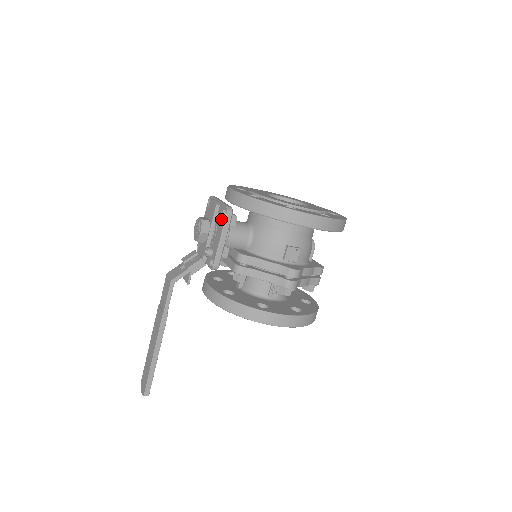
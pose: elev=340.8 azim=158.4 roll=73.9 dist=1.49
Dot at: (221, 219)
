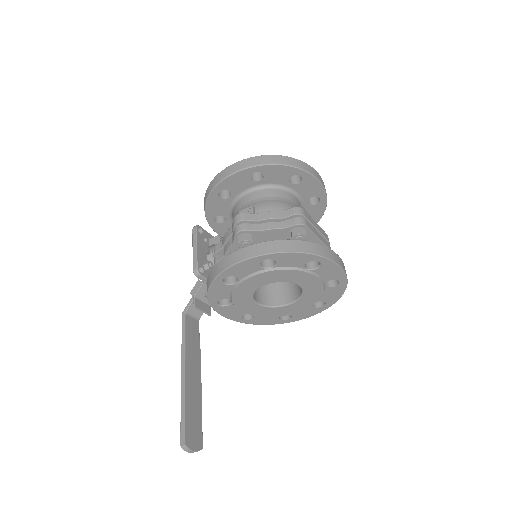
Dot at: occluded
